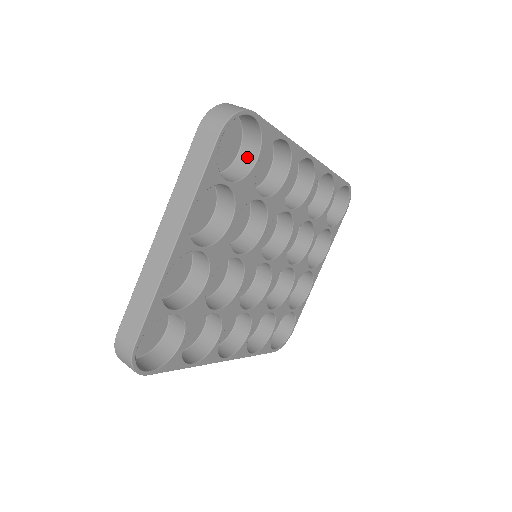
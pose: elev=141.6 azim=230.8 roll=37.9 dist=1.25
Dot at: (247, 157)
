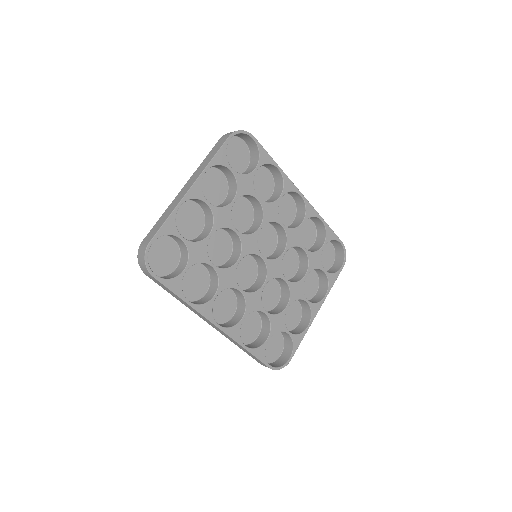
Dot at: (250, 169)
